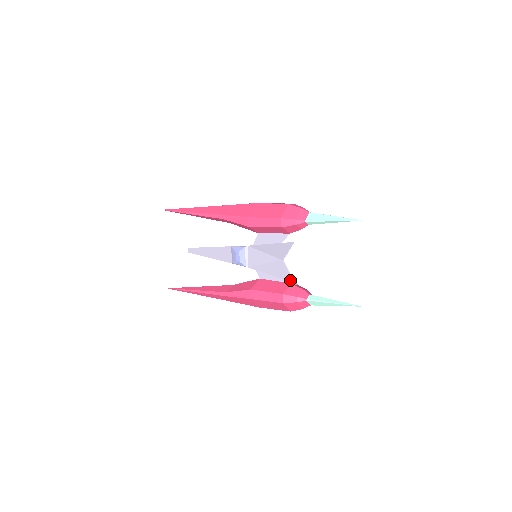
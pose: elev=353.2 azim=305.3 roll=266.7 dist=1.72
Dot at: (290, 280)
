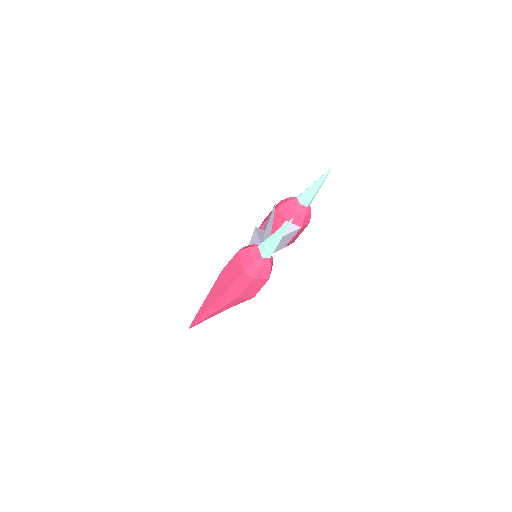
Dot at: (255, 230)
